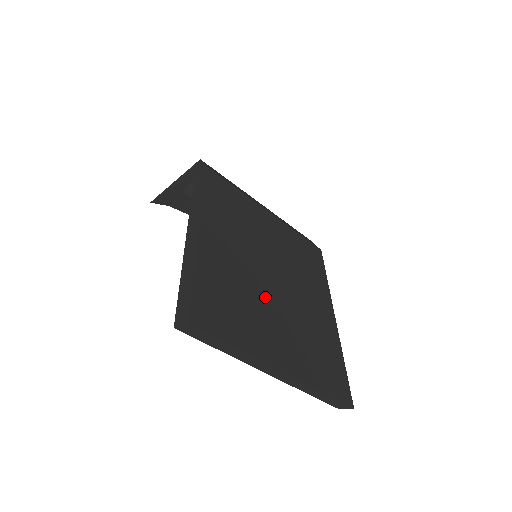
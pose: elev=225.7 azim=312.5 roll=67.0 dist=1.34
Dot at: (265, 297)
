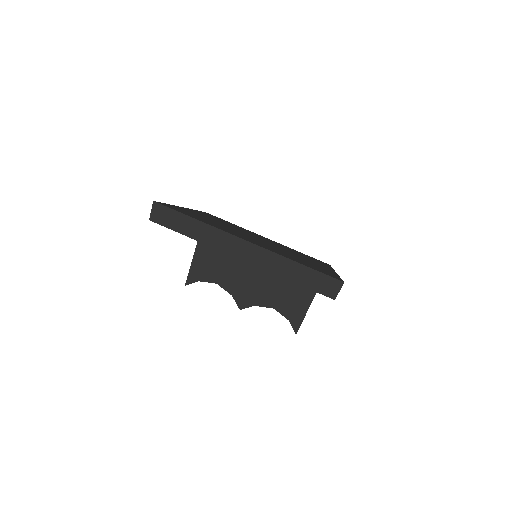
Dot at: occluded
